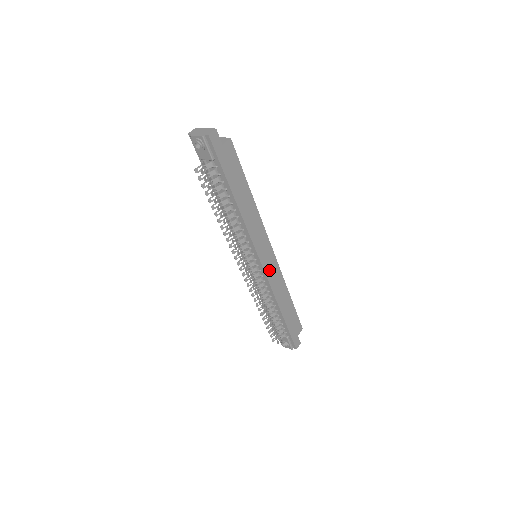
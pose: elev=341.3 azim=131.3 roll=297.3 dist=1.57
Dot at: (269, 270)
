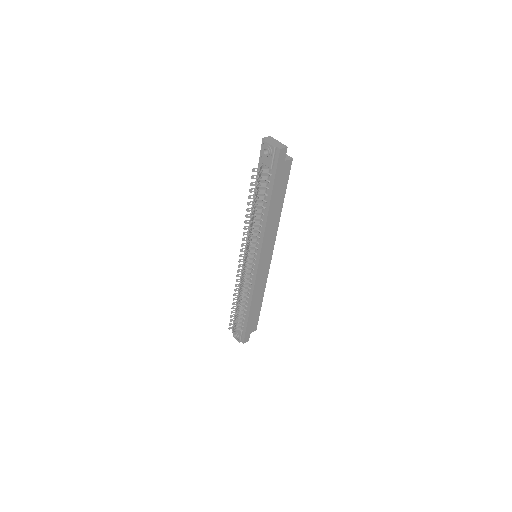
Dot at: (260, 272)
